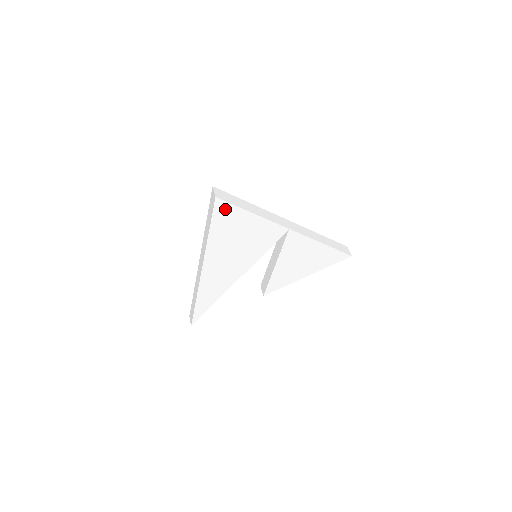
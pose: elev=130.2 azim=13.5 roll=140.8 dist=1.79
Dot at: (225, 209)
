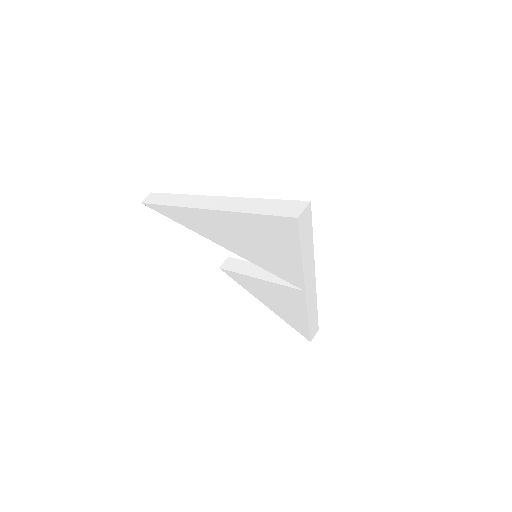
Dot at: (289, 228)
